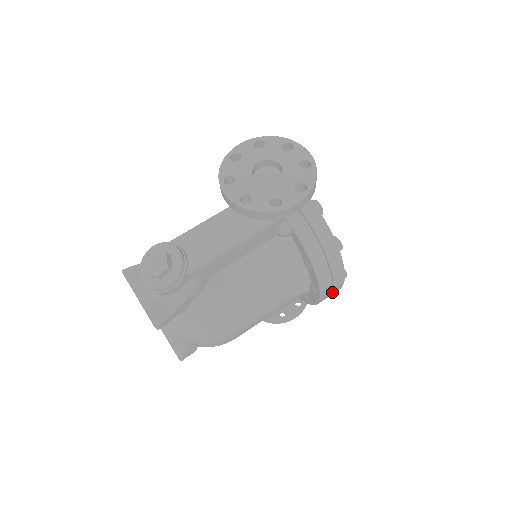
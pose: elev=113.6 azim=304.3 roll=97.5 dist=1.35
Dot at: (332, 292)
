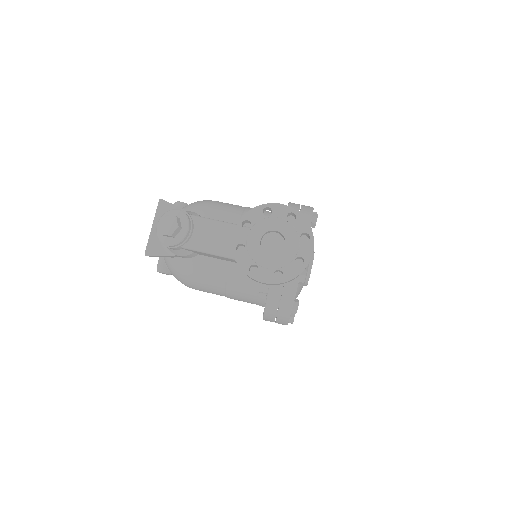
Dot at: occluded
